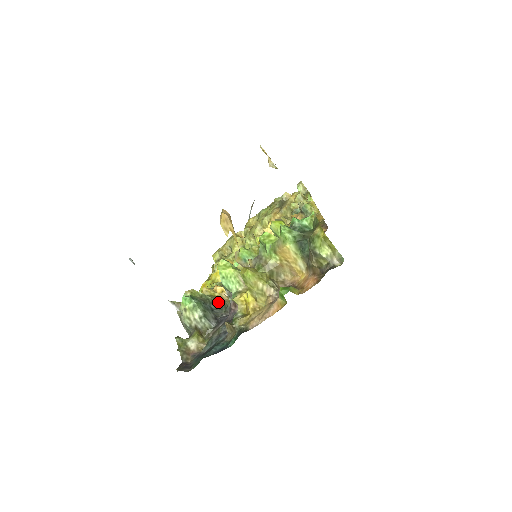
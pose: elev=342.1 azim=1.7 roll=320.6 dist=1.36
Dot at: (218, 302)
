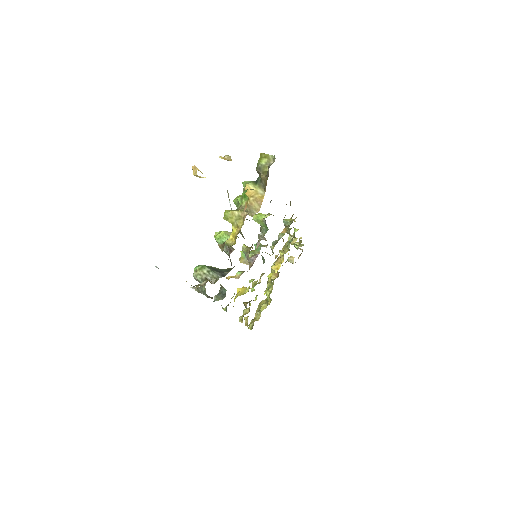
Dot at: (224, 269)
